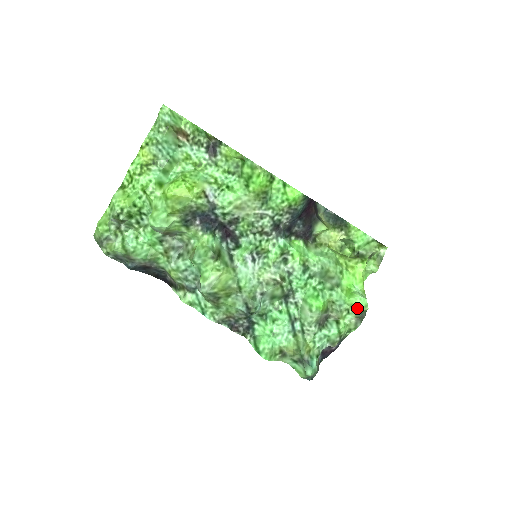
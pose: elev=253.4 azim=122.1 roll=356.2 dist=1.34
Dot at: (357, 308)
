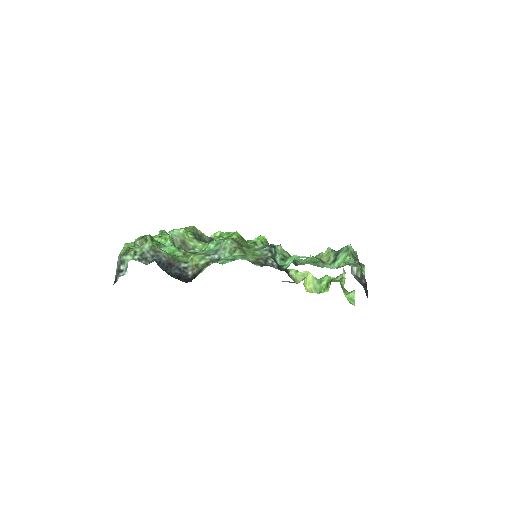
Dot at: occluded
